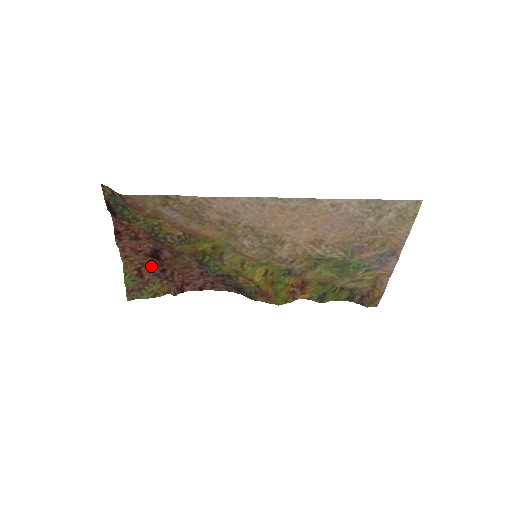
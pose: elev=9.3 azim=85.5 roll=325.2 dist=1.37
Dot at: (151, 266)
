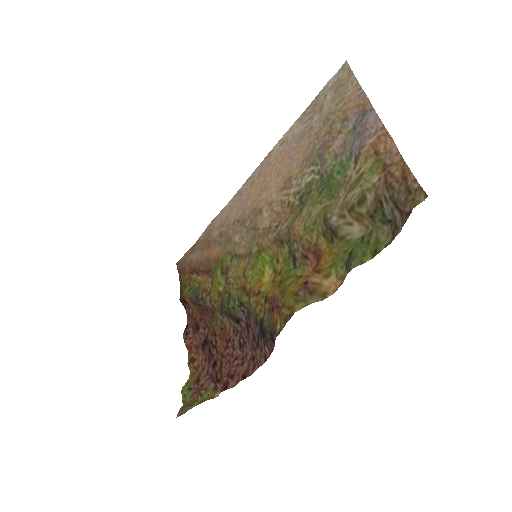
Dot at: (208, 367)
